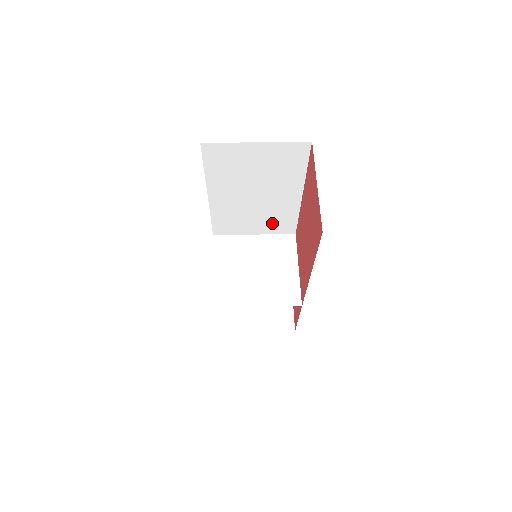
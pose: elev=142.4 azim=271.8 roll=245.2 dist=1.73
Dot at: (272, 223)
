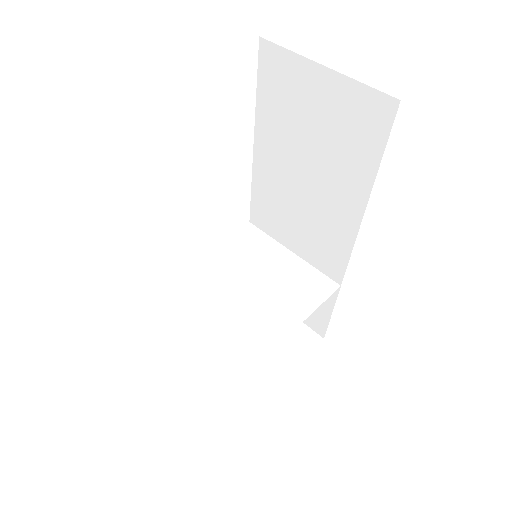
Dot at: (316, 245)
